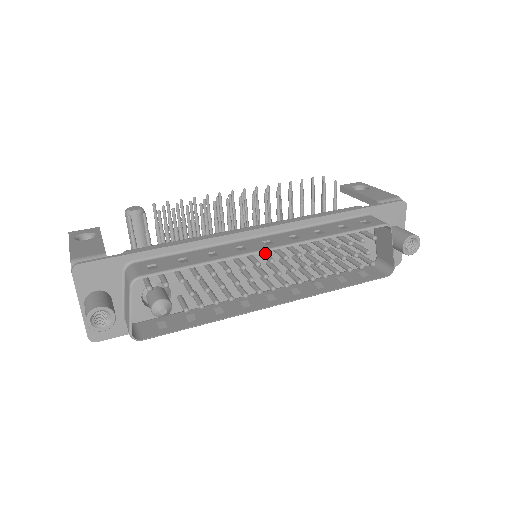
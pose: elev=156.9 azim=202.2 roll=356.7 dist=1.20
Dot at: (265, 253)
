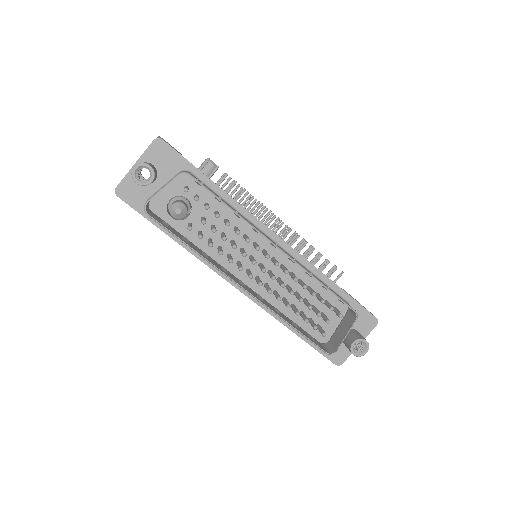
Dot at: occluded
